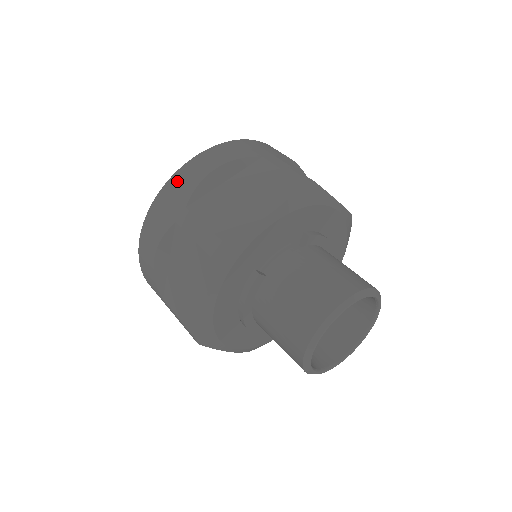
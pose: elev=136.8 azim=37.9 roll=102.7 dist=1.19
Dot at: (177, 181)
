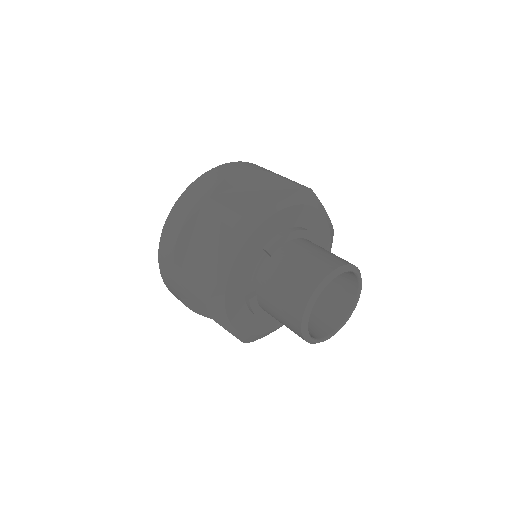
Dot at: (162, 260)
